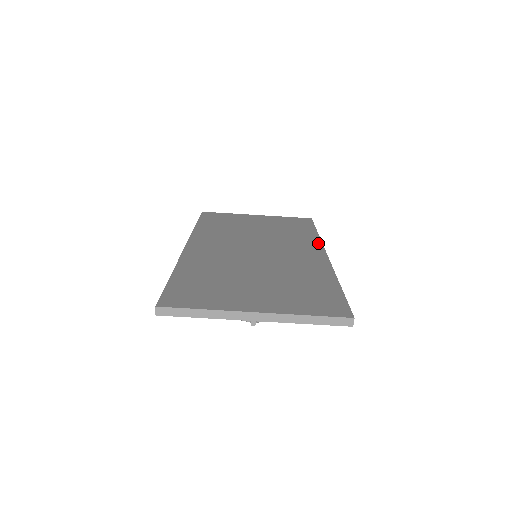
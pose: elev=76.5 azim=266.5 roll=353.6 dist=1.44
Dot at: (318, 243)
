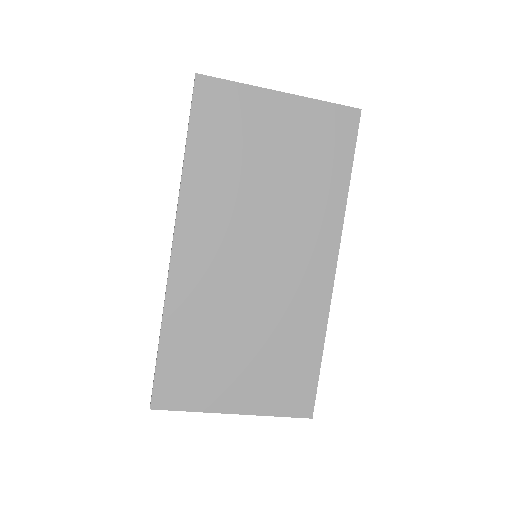
Dot at: (337, 230)
